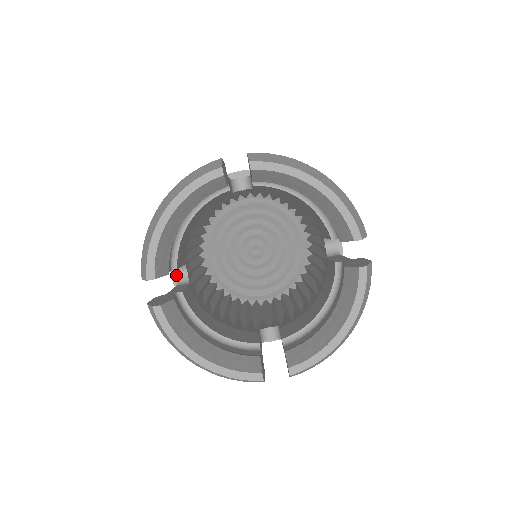
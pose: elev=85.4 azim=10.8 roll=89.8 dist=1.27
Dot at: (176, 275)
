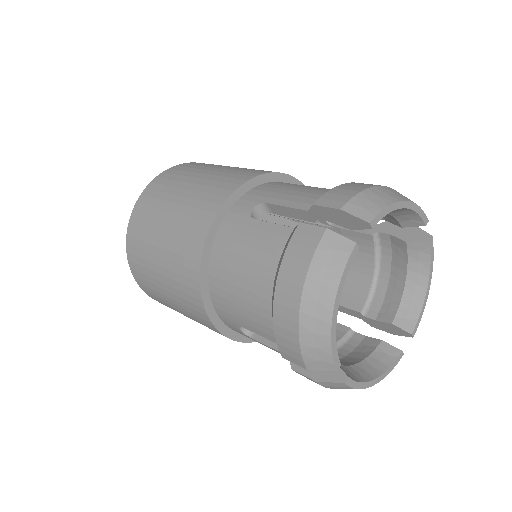
Dot at: (241, 329)
